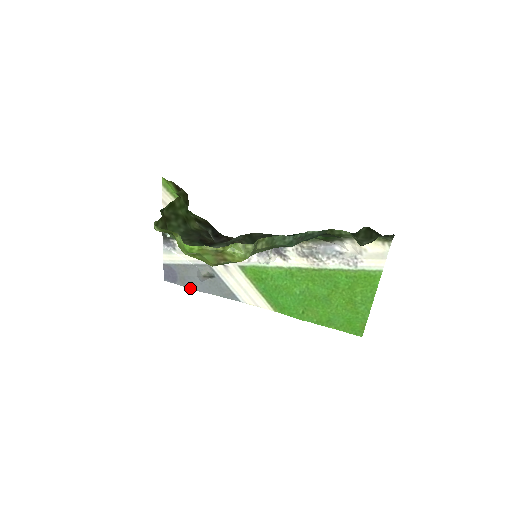
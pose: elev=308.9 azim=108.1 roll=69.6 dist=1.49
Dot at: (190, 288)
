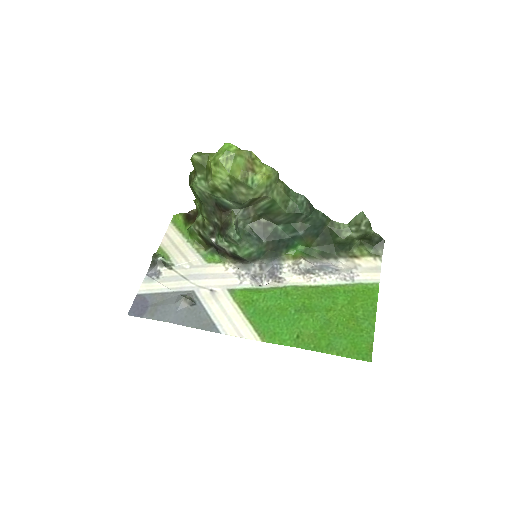
Dot at: (159, 320)
